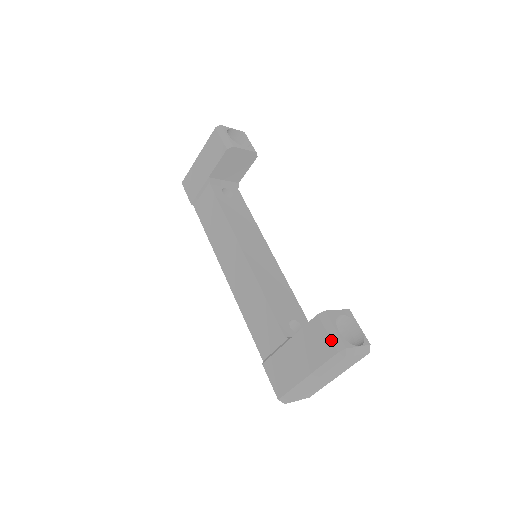
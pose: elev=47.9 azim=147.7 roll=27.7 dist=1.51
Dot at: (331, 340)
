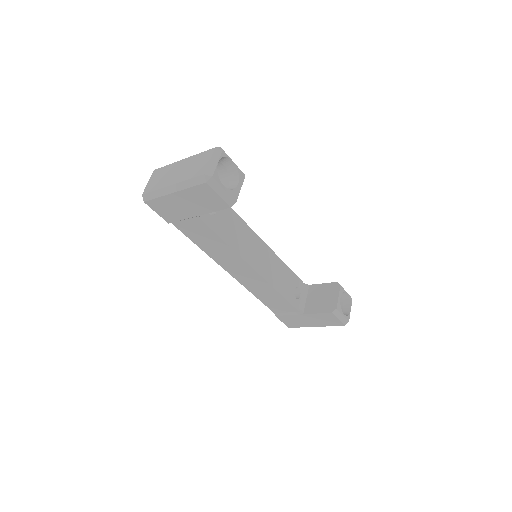
Dot at: (341, 322)
